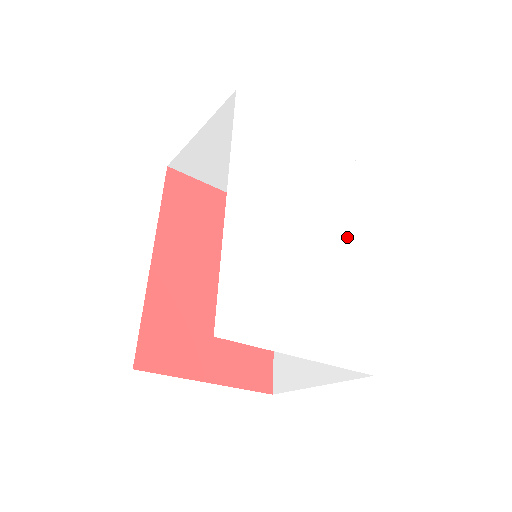
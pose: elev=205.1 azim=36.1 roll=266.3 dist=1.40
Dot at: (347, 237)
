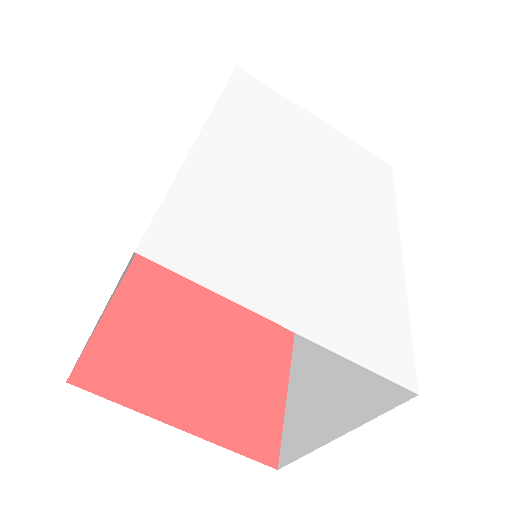
Dot at: (374, 223)
